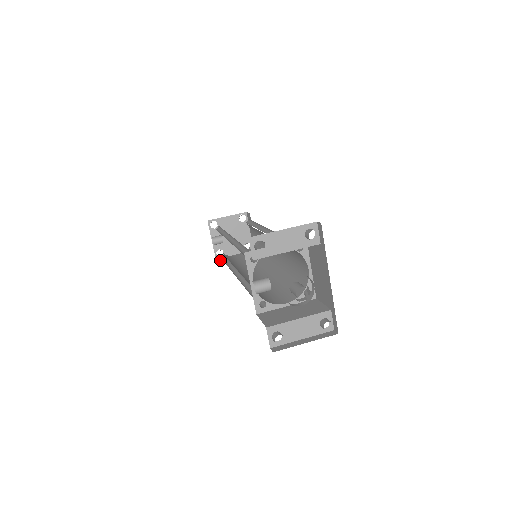
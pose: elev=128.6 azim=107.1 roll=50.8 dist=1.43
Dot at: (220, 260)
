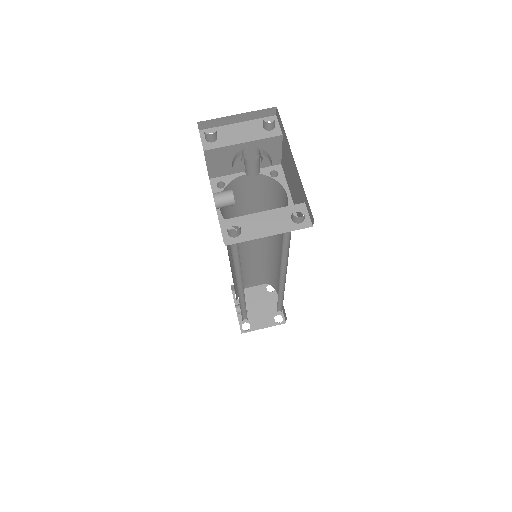
Dot at: occluded
